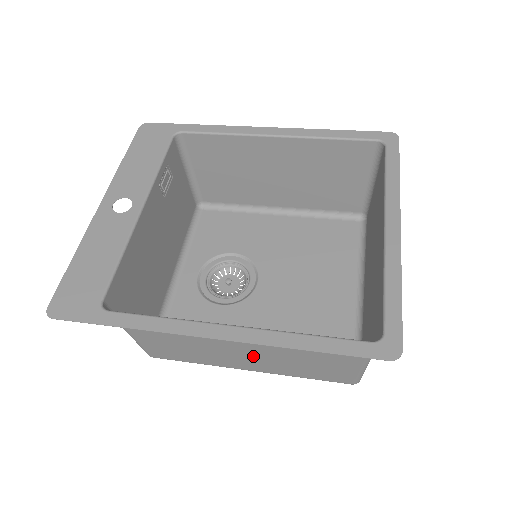
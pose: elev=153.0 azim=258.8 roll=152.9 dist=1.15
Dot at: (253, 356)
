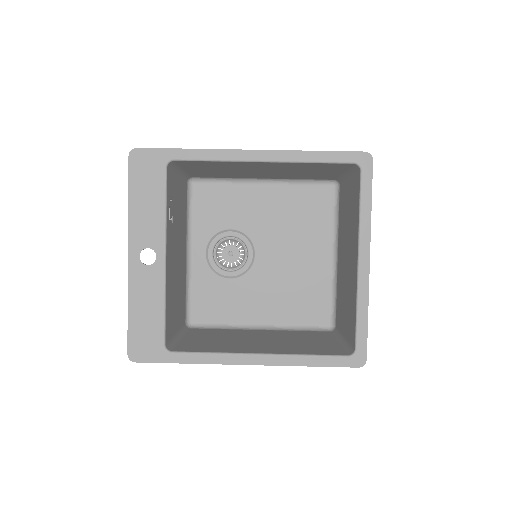
Dot at: (267, 338)
